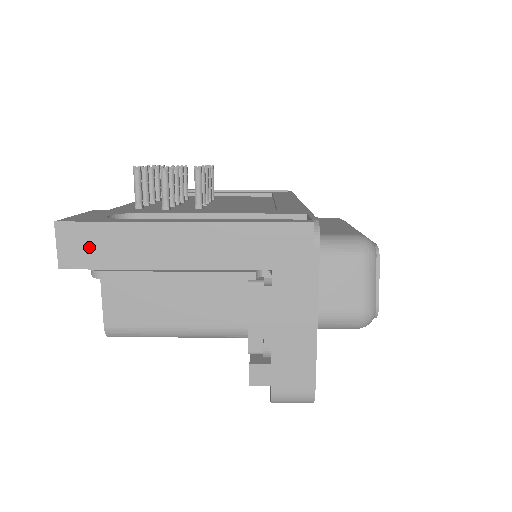
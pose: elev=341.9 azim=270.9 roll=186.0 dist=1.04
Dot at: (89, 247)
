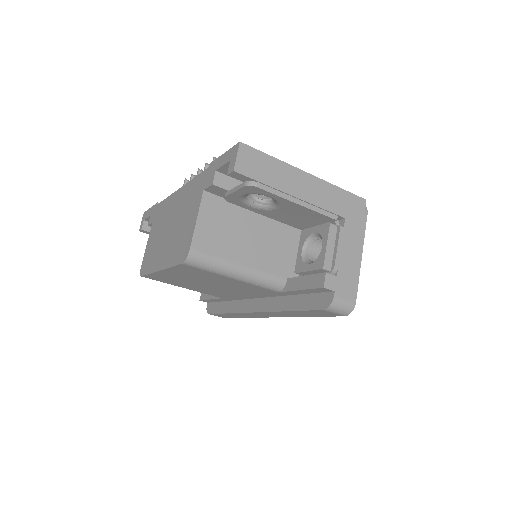
Dot at: (255, 165)
